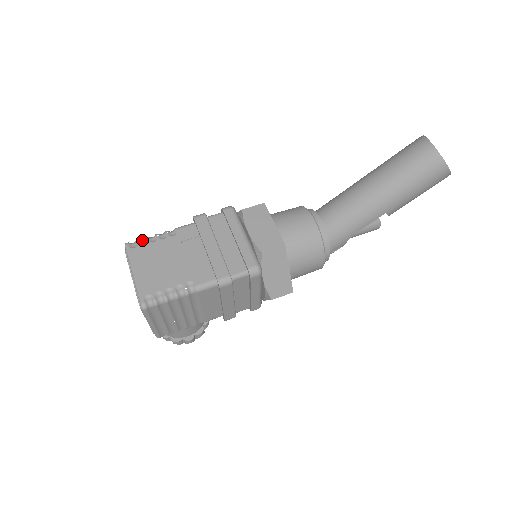
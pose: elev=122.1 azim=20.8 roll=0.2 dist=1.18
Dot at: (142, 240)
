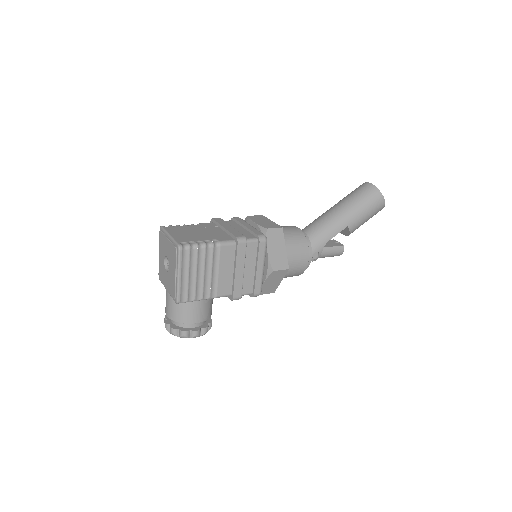
Dot at: (173, 226)
